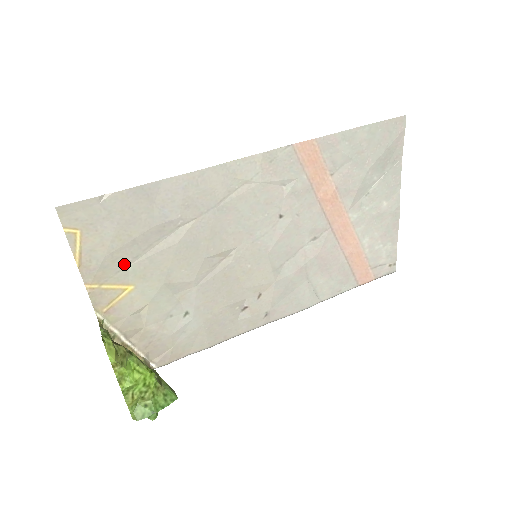
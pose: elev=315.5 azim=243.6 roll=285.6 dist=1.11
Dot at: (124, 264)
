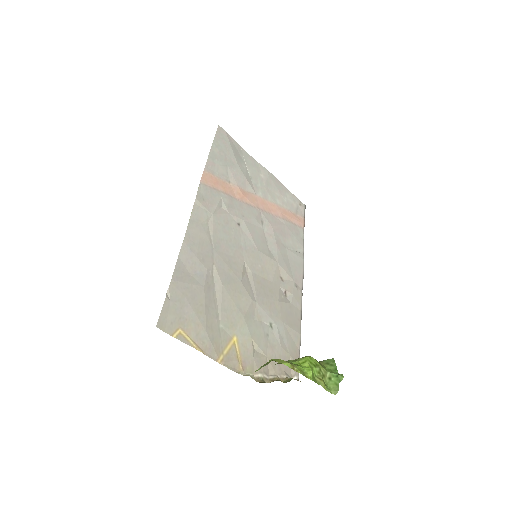
Dot at: (217, 327)
